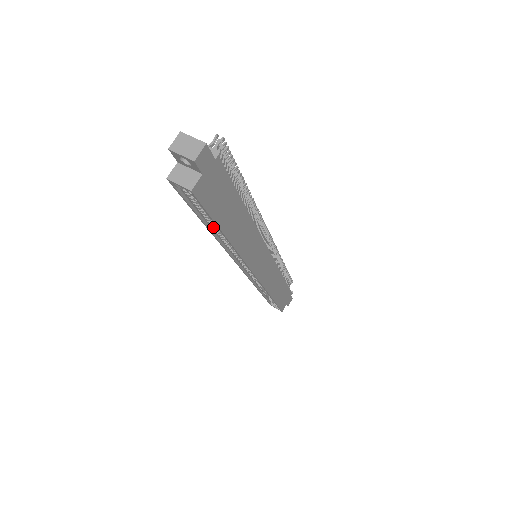
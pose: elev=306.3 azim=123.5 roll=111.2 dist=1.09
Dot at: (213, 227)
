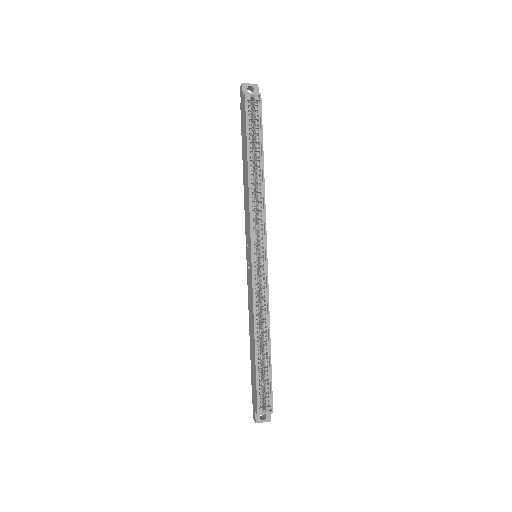
Dot at: (252, 163)
